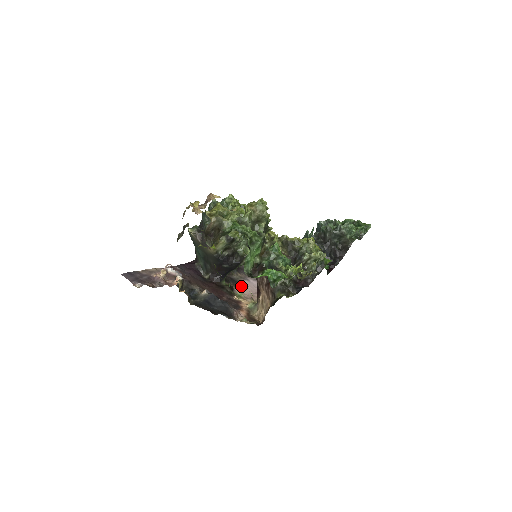
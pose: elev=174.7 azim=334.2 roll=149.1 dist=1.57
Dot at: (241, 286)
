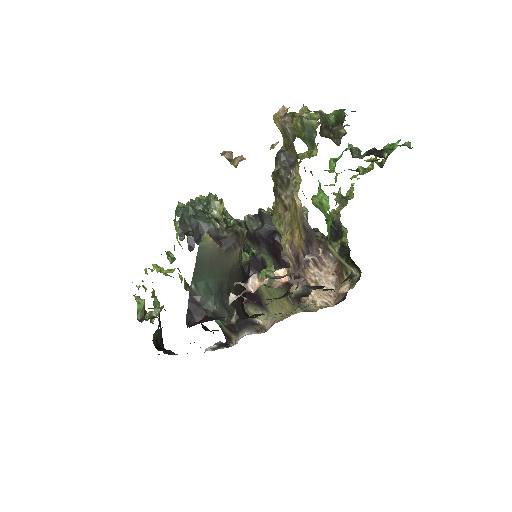
Dot at: occluded
